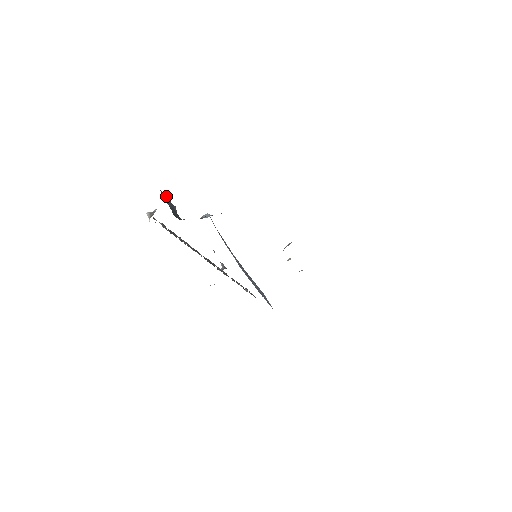
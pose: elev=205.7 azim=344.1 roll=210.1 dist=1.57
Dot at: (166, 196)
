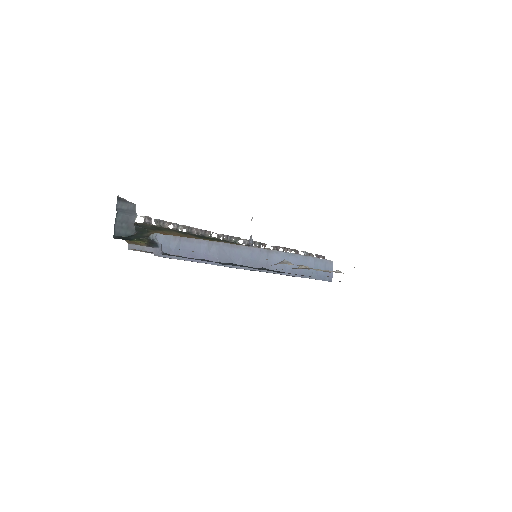
Dot at: (130, 203)
